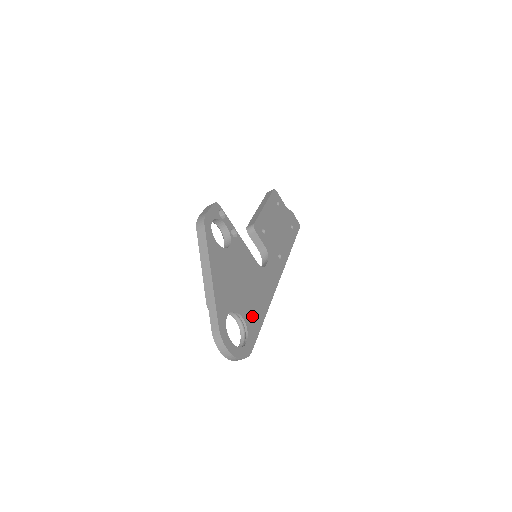
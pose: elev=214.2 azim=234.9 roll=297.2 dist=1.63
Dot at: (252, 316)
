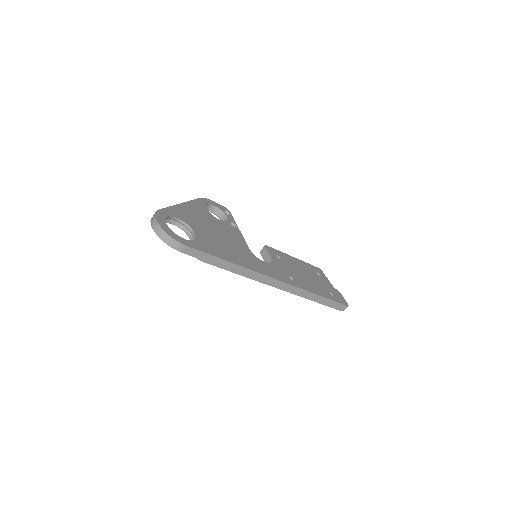
Dot at: (210, 245)
